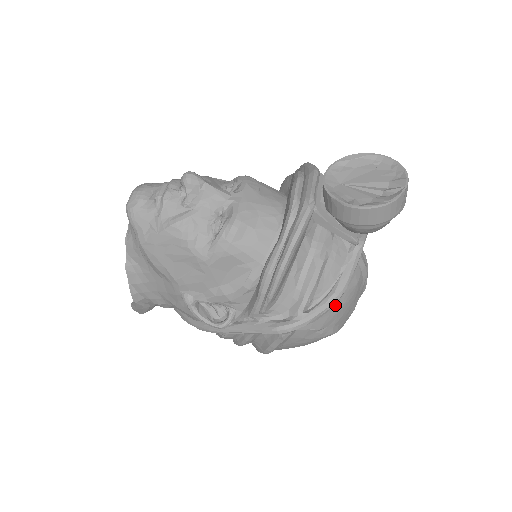
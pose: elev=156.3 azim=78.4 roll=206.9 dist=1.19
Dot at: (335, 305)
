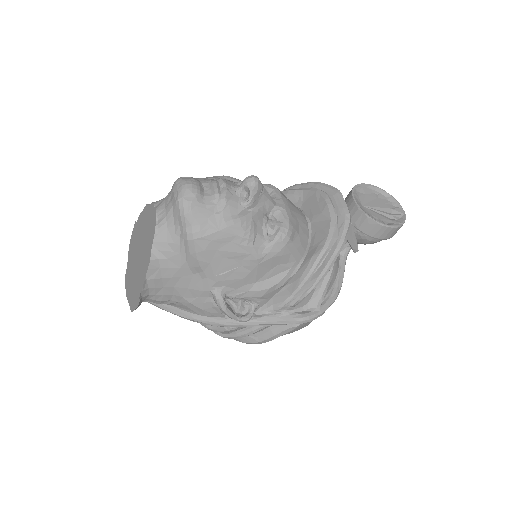
Dot at: occluded
